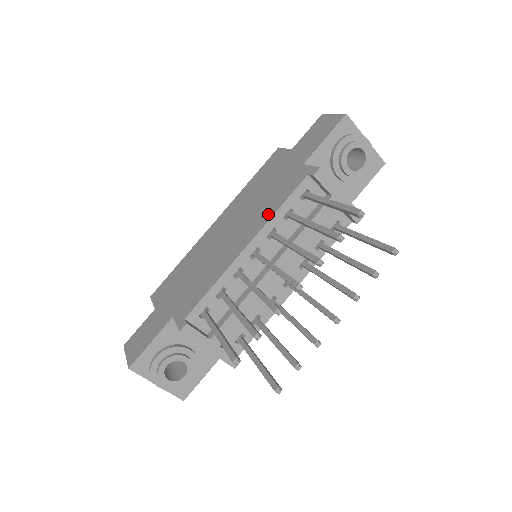
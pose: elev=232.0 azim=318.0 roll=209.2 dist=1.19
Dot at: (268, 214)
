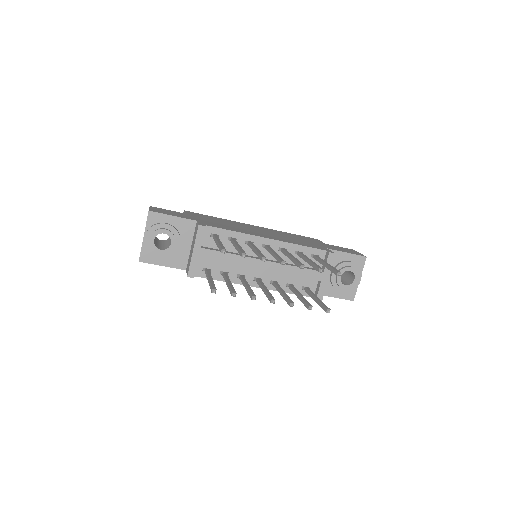
Dot at: (291, 242)
